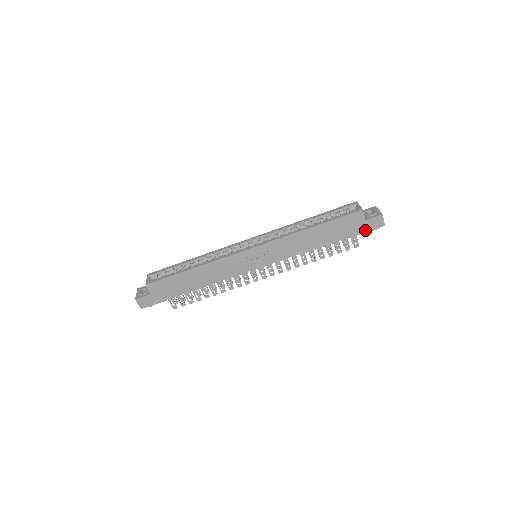
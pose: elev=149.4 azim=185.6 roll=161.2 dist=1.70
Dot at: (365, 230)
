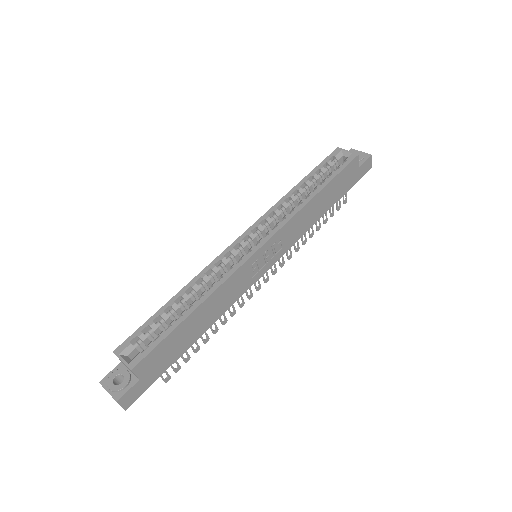
Dot at: (358, 179)
